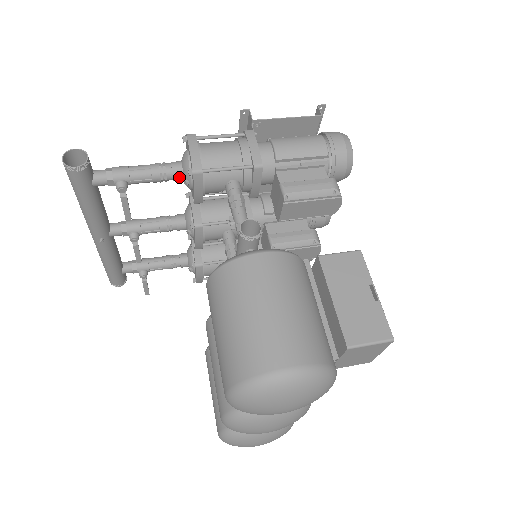
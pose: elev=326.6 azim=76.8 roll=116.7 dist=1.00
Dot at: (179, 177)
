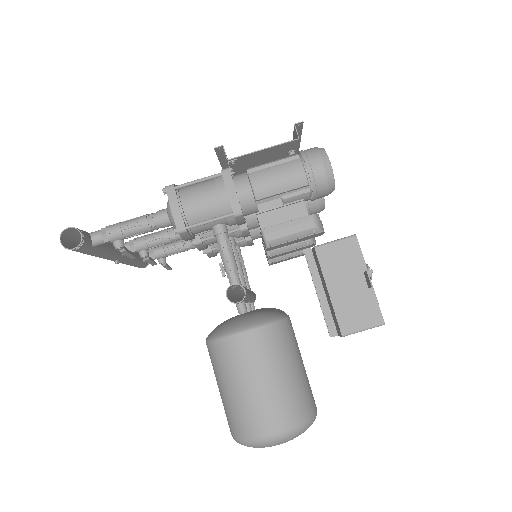
Dot at: (168, 226)
